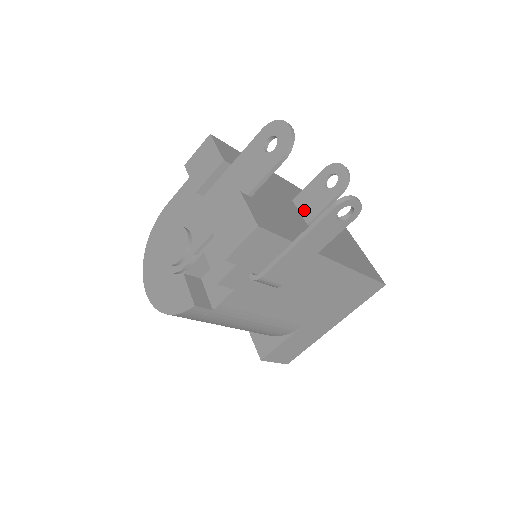
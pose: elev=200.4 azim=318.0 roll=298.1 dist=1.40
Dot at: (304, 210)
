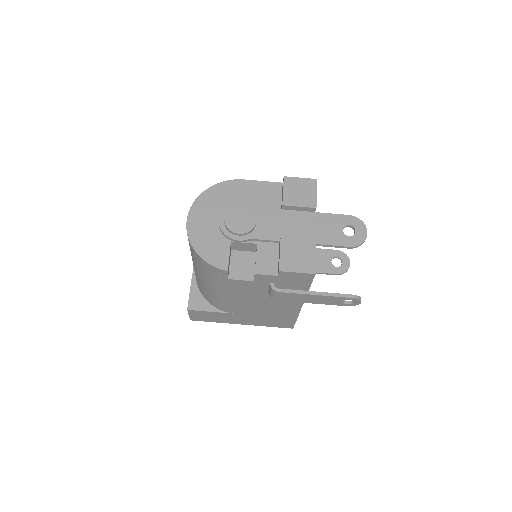
Dot at: occluded
